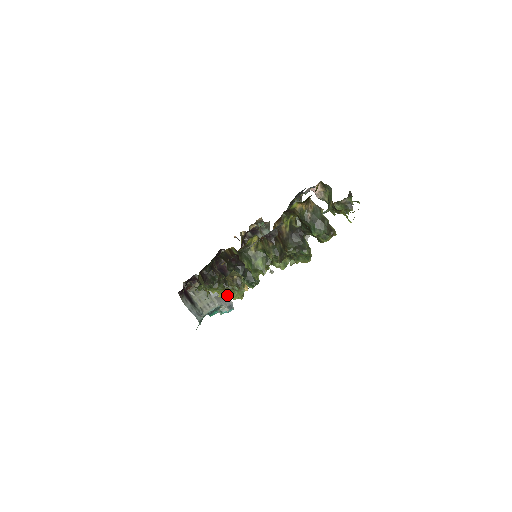
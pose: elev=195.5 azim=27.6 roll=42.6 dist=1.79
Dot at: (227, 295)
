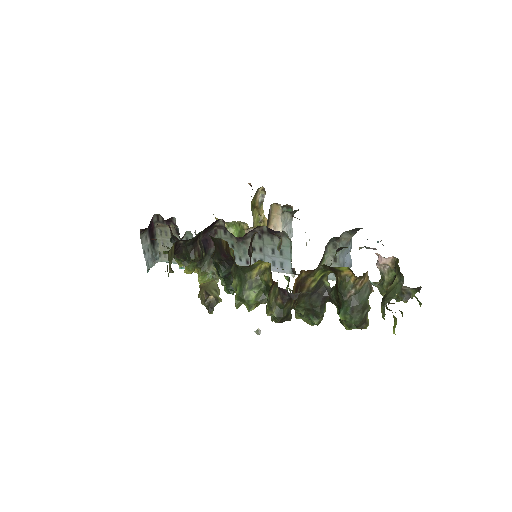
Dot at: (195, 271)
